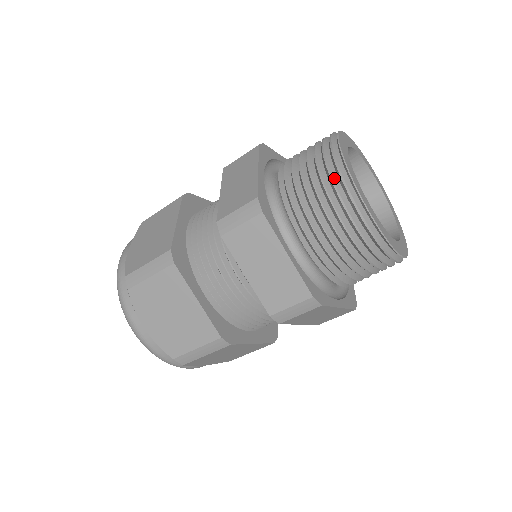
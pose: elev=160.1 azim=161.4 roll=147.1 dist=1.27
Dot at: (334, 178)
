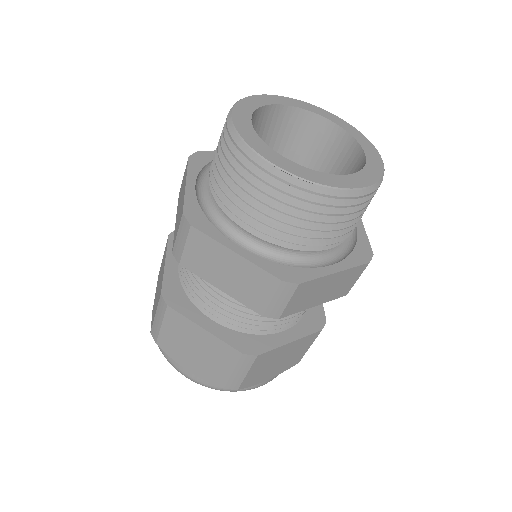
Dot at: (313, 200)
